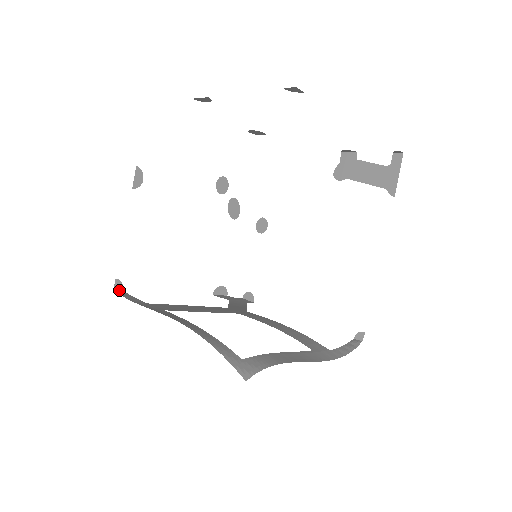
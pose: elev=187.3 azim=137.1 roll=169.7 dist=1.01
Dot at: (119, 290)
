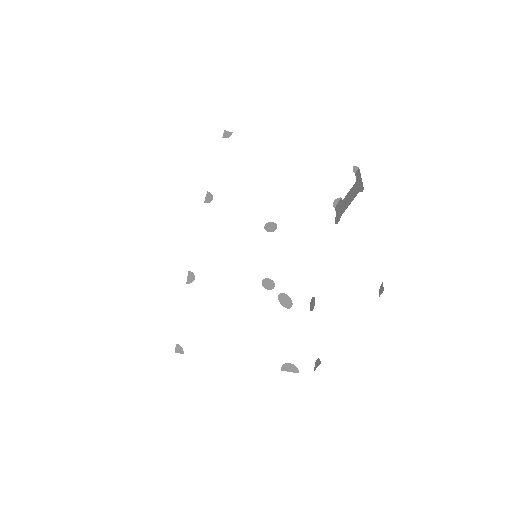
Dot at: (180, 353)
